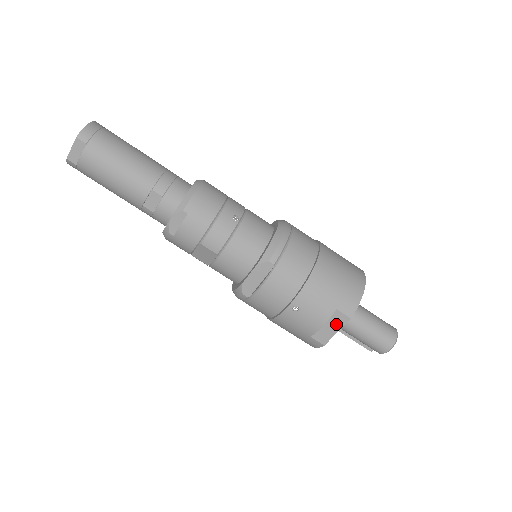
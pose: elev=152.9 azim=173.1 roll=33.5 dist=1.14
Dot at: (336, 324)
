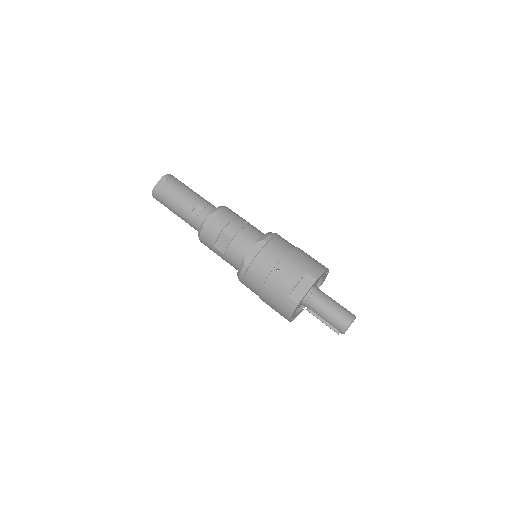
Dot at: (306, 285)
